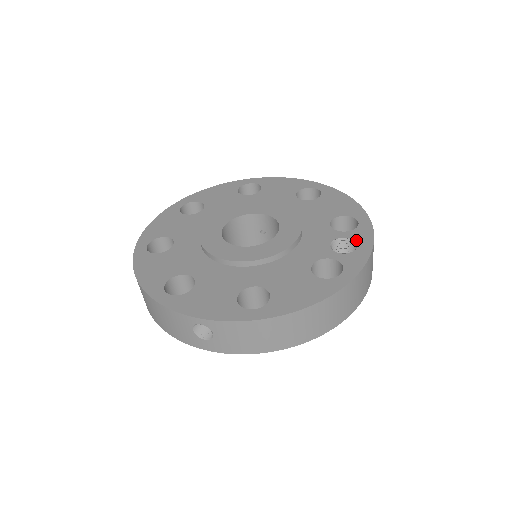
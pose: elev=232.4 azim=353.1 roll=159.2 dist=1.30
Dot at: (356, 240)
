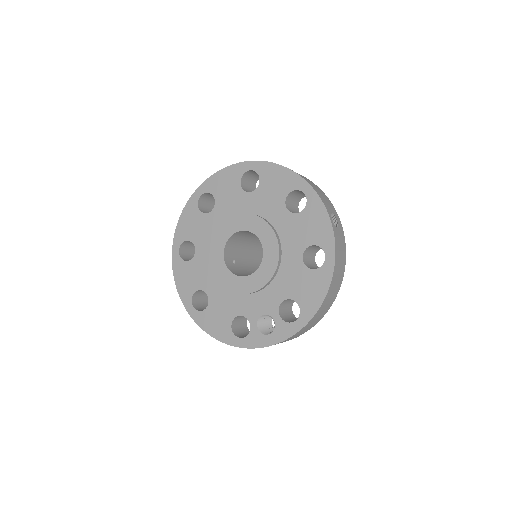
Dot at: (275, 330)
